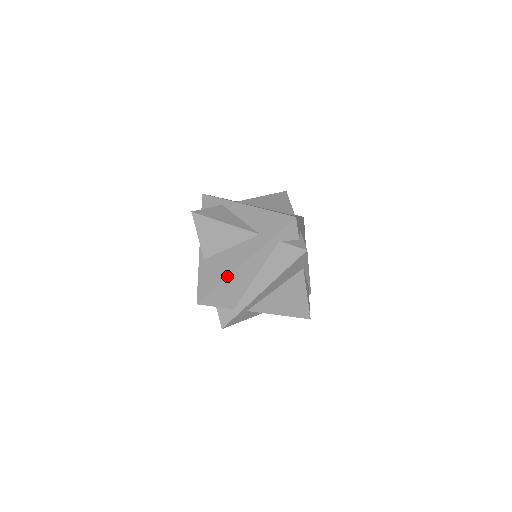
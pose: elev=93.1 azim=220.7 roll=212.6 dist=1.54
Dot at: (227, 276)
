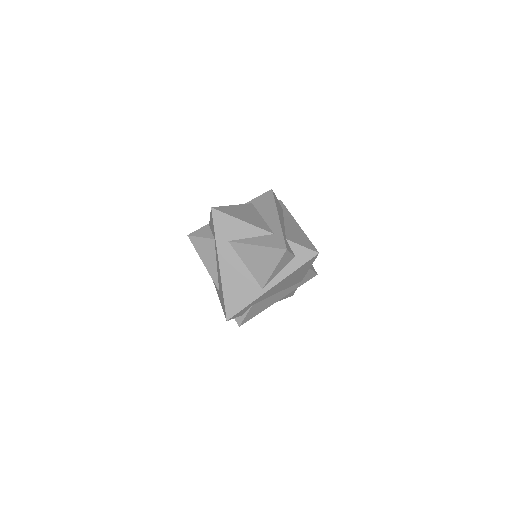
Dot at: occluded
